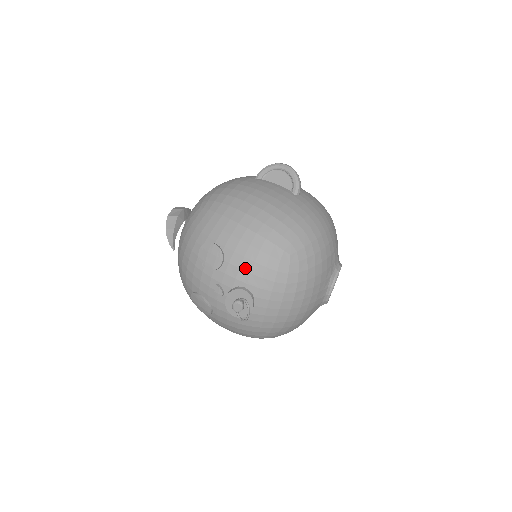
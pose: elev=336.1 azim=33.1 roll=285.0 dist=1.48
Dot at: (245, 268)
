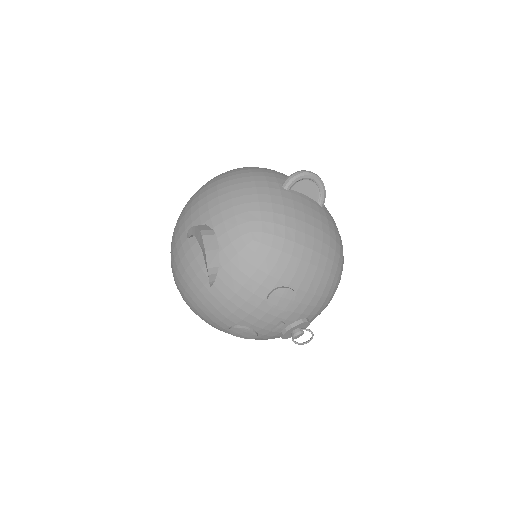
Dot at: (313, 304)
